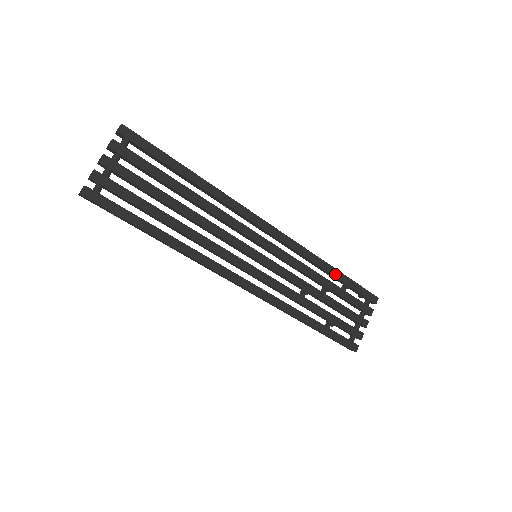
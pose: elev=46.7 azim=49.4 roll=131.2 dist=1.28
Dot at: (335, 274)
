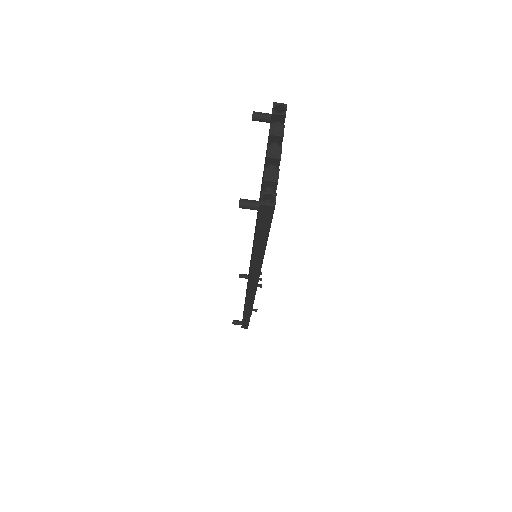
Dot at: occluded
